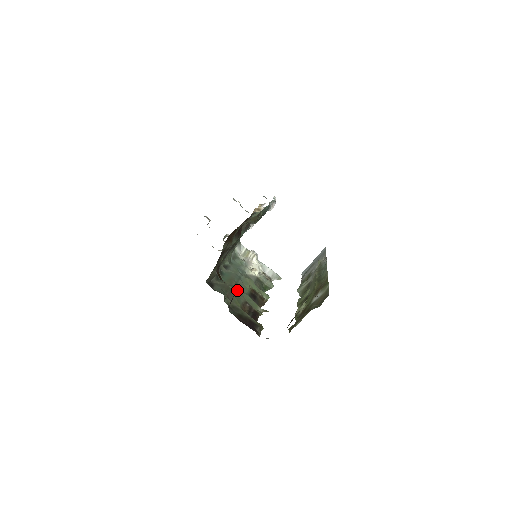
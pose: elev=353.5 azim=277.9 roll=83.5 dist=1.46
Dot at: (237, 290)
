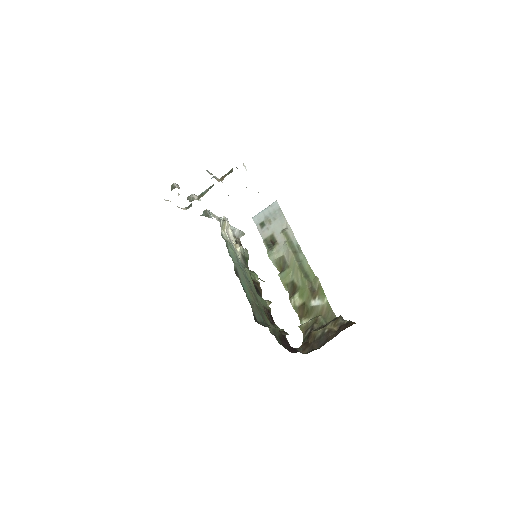
Dot at: (257, 301)
